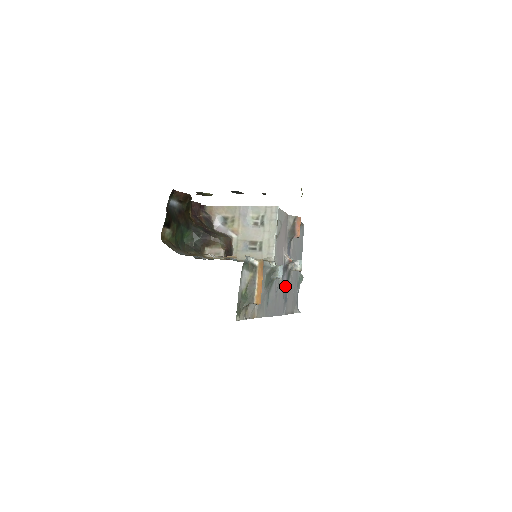
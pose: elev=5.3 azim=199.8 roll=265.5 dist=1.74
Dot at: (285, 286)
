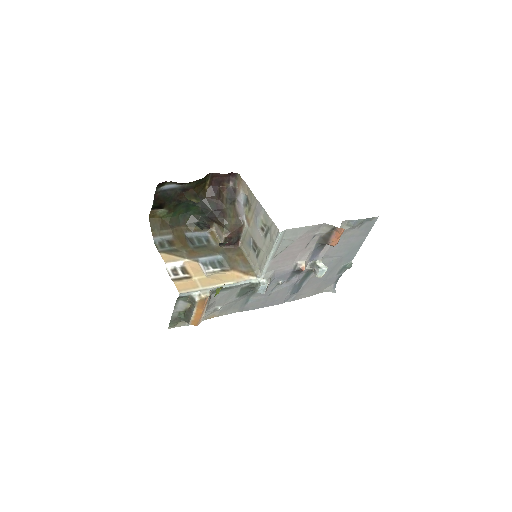
Dot at: (296, 282)
